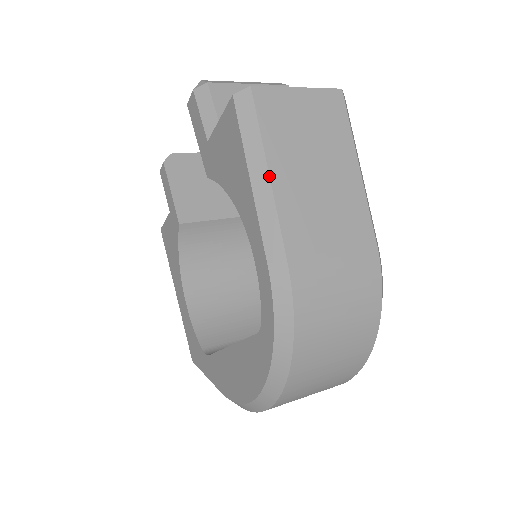
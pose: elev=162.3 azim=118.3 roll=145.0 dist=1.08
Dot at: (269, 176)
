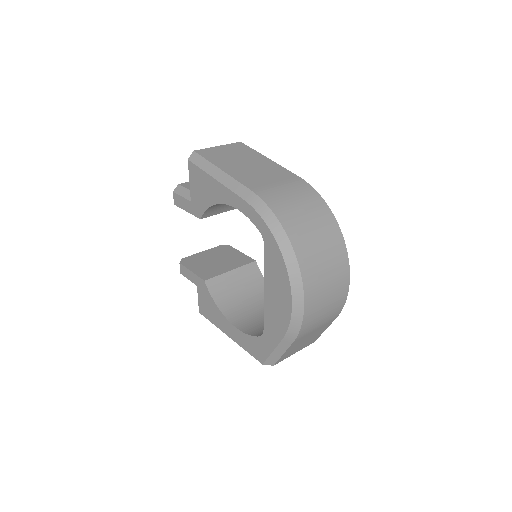
Dot at: (221, 170)
